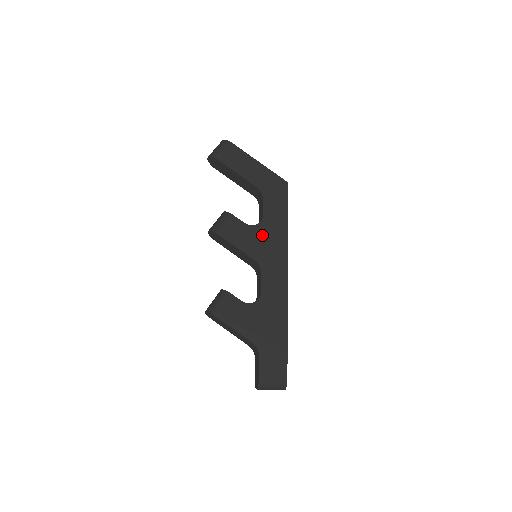
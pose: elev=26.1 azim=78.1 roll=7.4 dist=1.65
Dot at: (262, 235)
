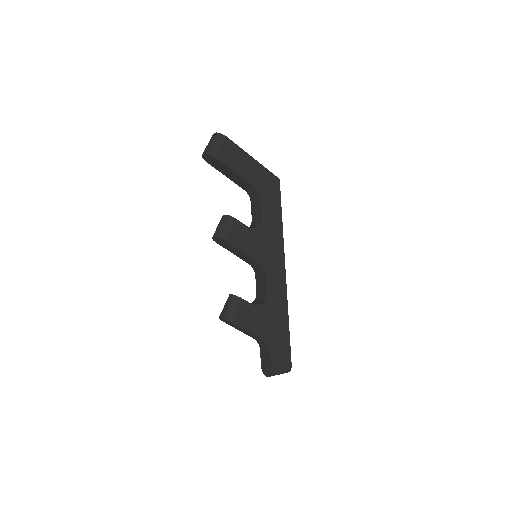
Dot at: (263, 237)
